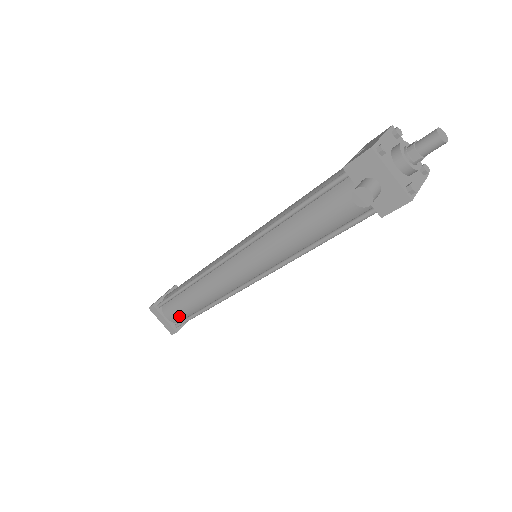
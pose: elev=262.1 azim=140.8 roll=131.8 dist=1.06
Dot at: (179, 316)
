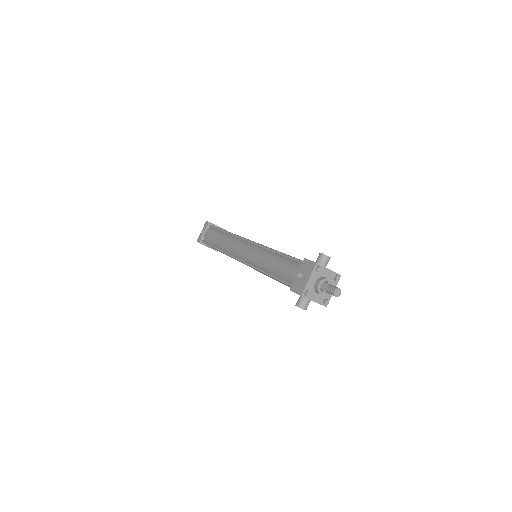
Dot at: occluded
